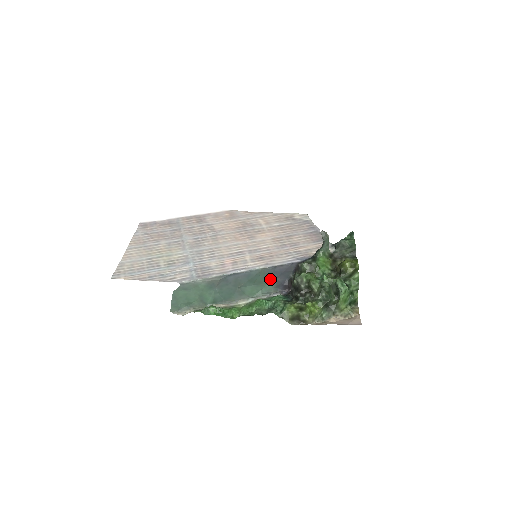
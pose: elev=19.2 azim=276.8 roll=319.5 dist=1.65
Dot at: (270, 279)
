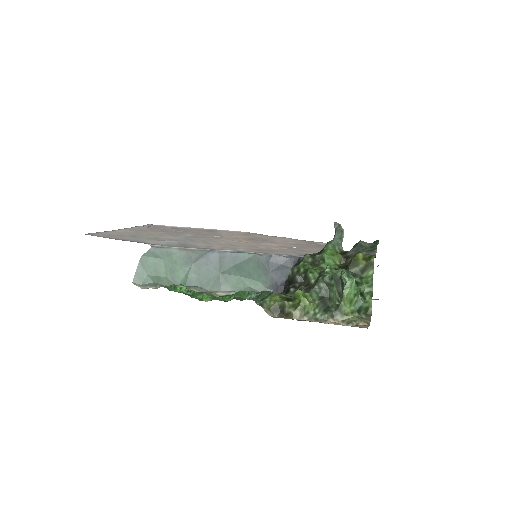
Dot at: (263, 273)
